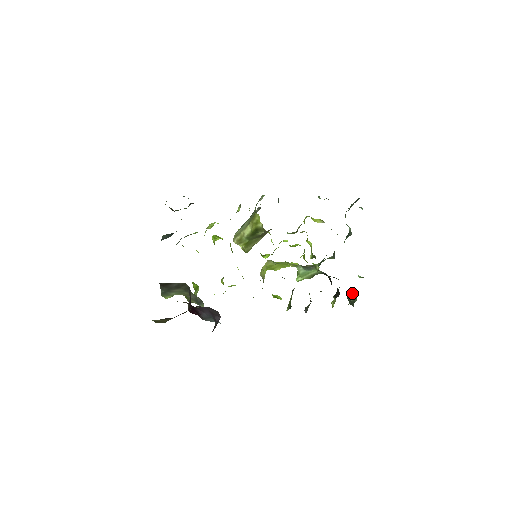
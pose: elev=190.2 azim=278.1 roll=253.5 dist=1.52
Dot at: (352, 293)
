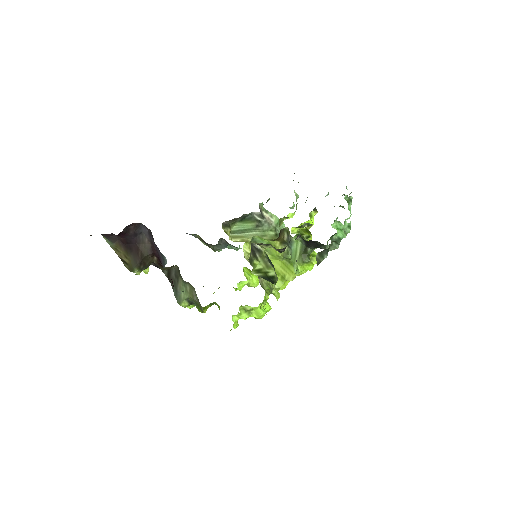
Dot at: occluded
